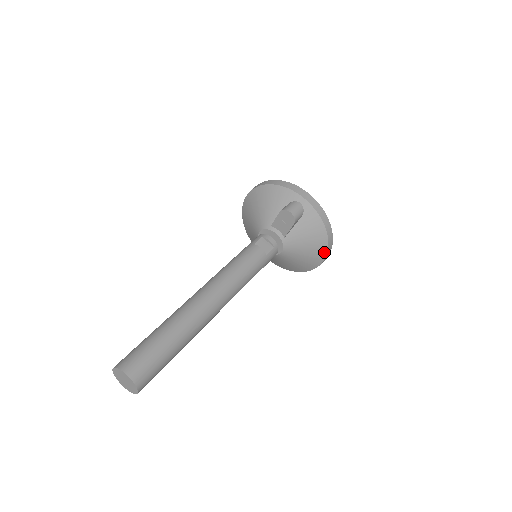
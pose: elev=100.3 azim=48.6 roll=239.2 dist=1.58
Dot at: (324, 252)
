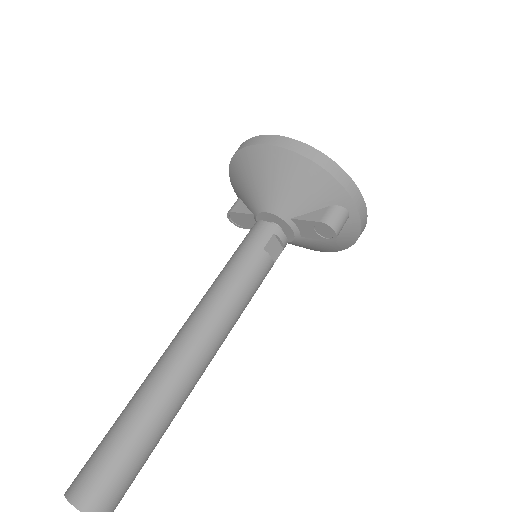
Dot at: (332, 251)
